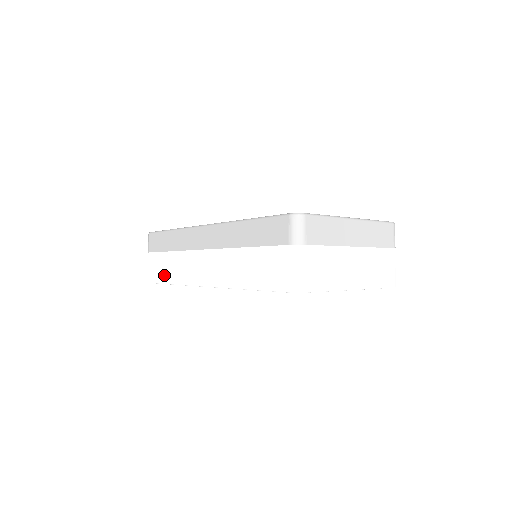
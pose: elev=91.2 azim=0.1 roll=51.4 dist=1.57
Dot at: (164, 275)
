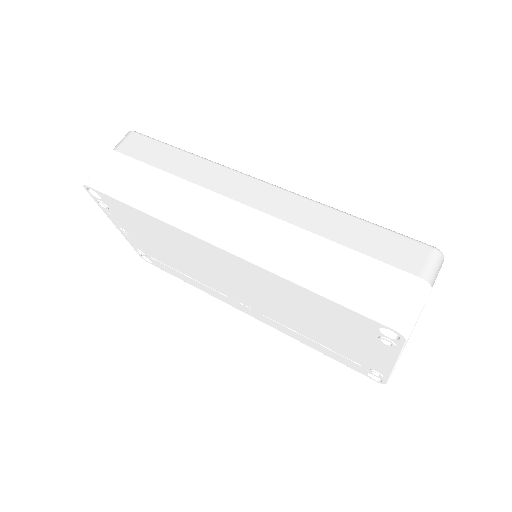
Dot at: (134, 193)
